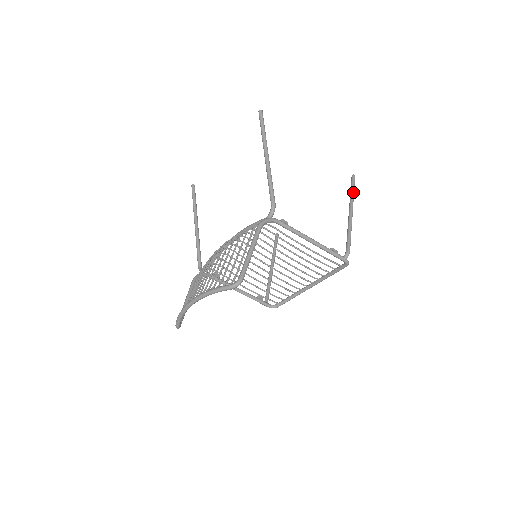
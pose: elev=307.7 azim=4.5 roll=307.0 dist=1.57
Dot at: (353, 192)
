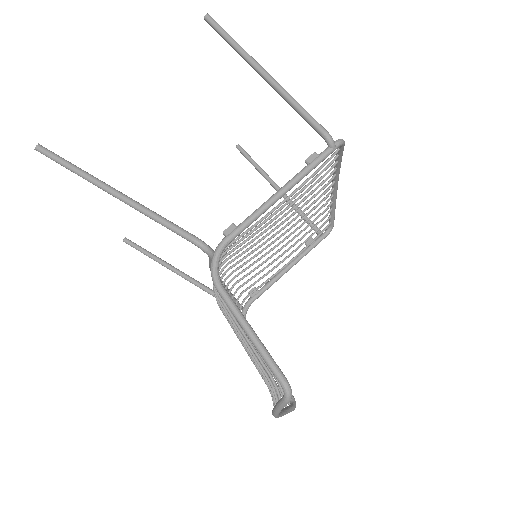
Dot at: (233, 43)
